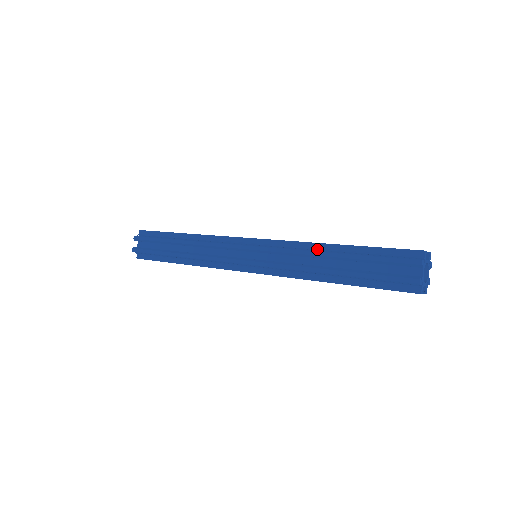
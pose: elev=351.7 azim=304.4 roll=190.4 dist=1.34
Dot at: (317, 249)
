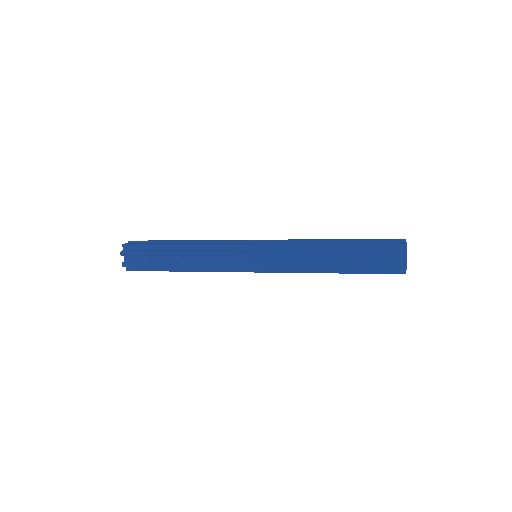
Dot at: (317, 249)
